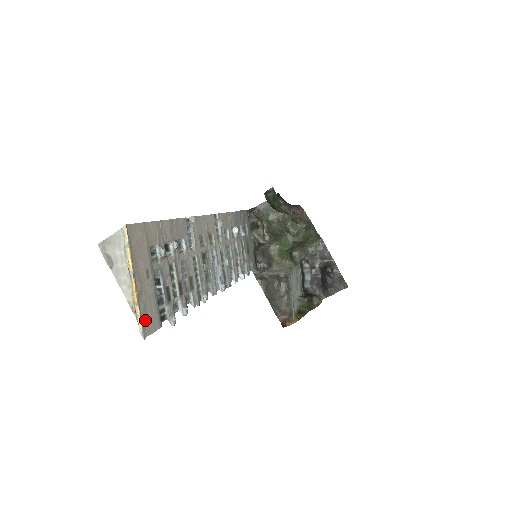
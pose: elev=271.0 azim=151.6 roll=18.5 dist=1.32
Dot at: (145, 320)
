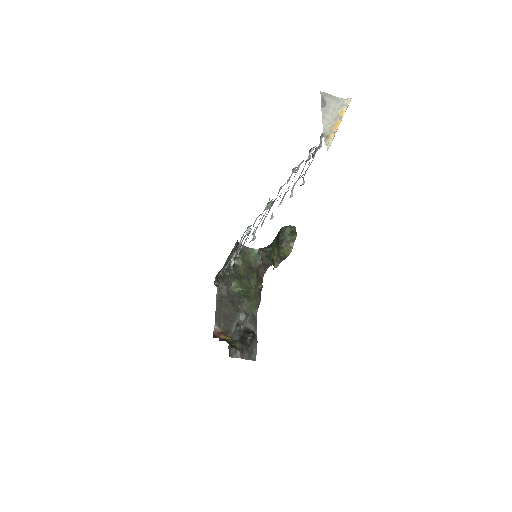
Dot at: occluded
